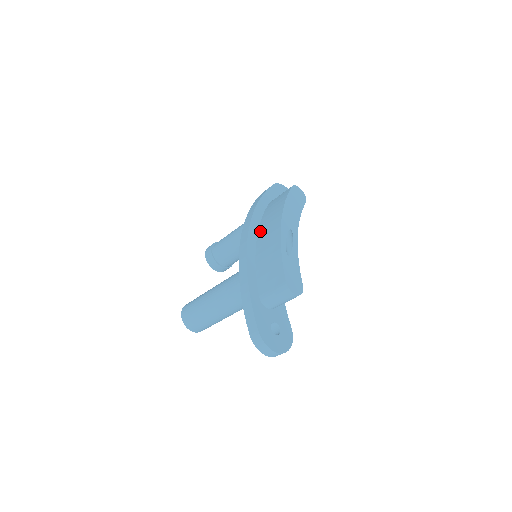
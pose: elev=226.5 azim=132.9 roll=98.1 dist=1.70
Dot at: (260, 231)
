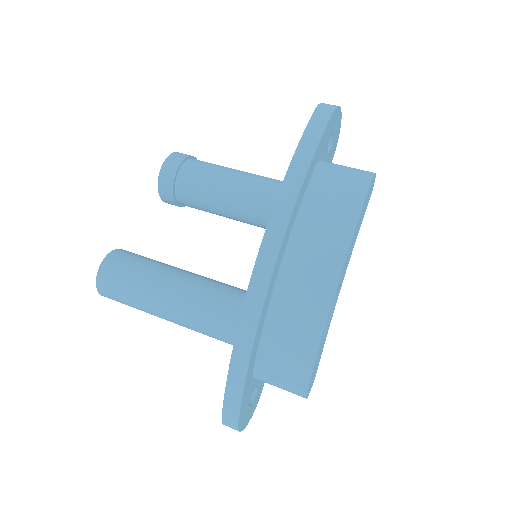
Dot at: (291, 255)
